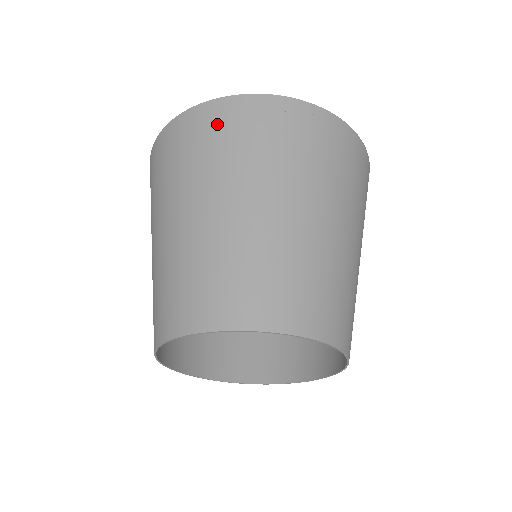
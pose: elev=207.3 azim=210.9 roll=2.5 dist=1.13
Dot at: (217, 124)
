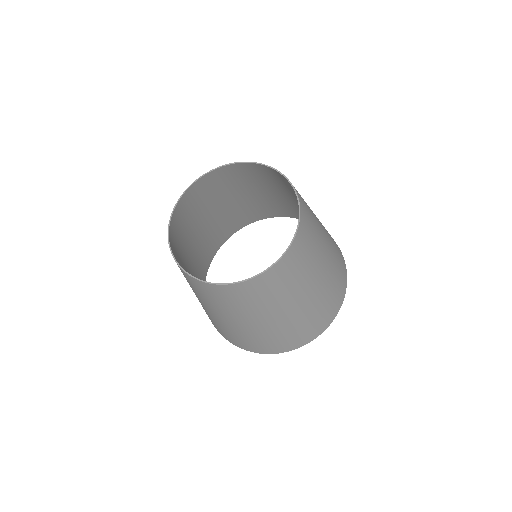
Dot at: (296, 213)
